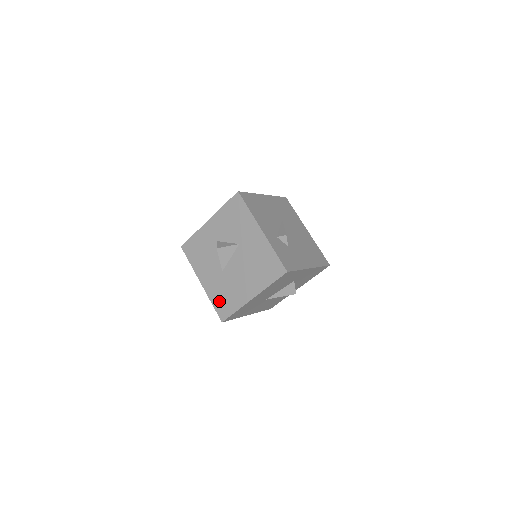
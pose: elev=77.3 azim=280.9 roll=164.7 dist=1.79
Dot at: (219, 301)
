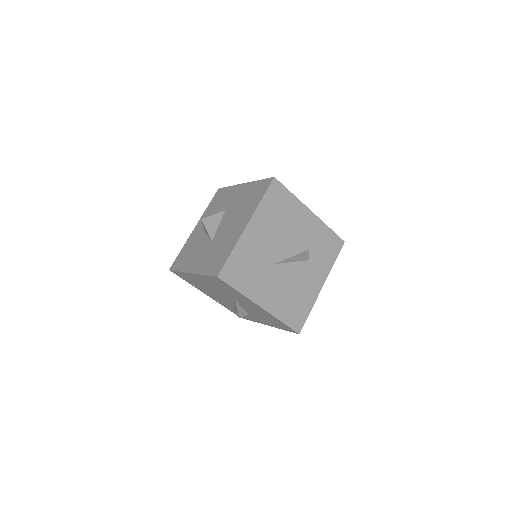
Dot at: (211, 264)
